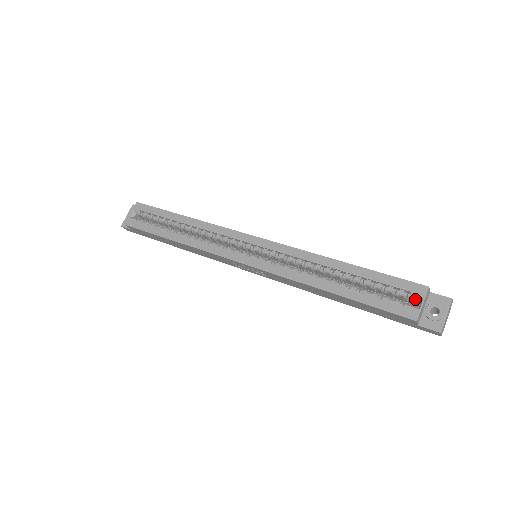
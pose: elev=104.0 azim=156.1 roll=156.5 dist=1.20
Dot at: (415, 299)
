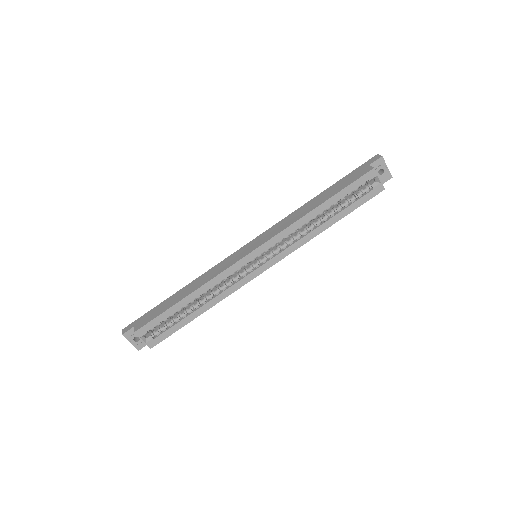
Dot at: occluded
